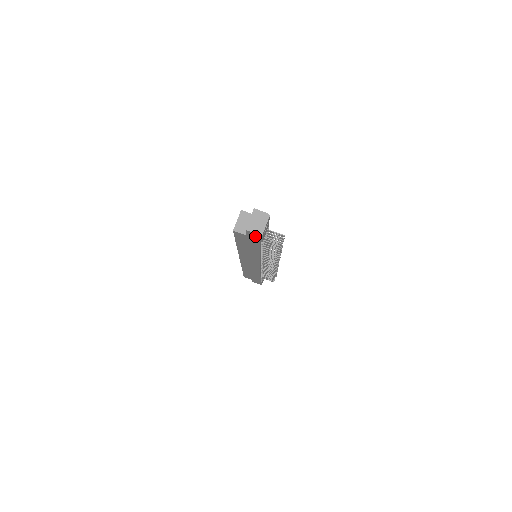
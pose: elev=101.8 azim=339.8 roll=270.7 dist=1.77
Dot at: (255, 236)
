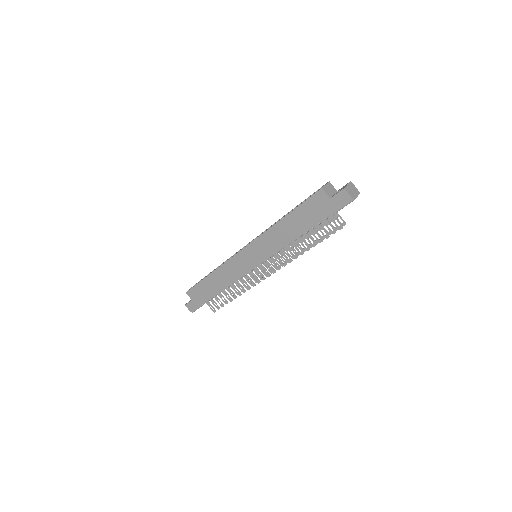
Dot at: (342, 201)
